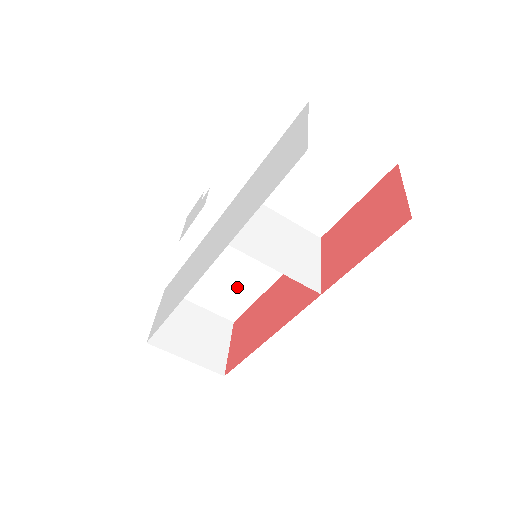
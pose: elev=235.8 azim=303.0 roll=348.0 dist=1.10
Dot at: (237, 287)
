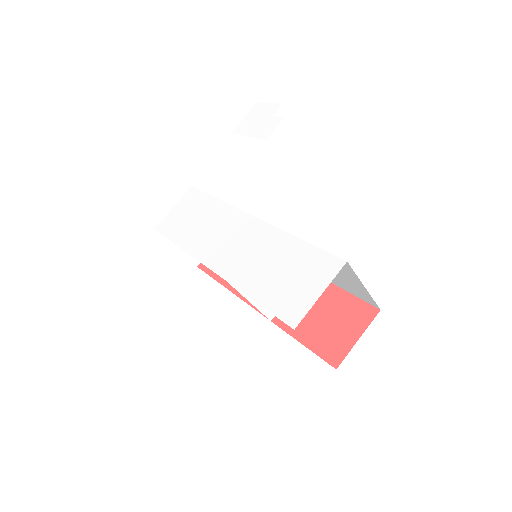
Dot at: occluded
